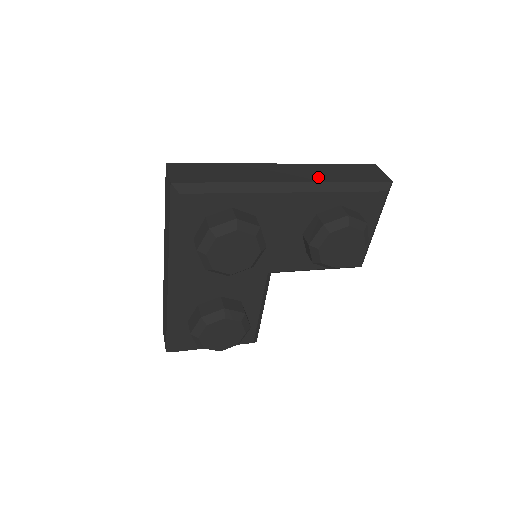
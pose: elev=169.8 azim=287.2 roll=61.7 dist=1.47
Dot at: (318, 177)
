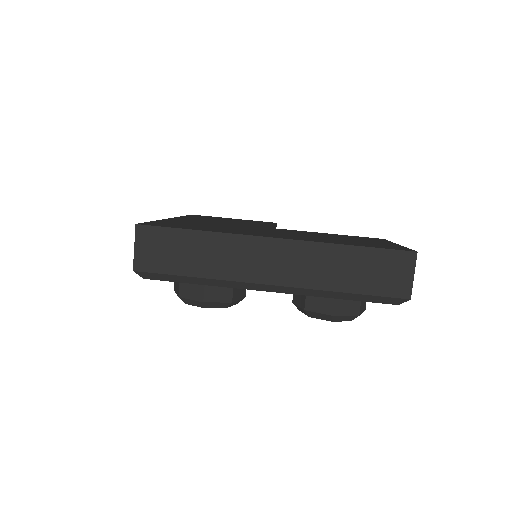
Dot at: (312, 278)
